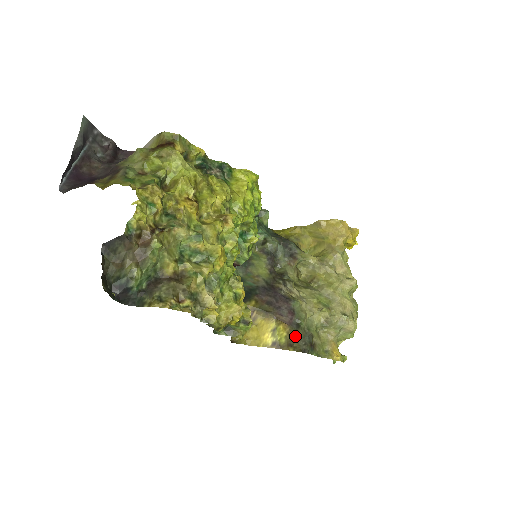
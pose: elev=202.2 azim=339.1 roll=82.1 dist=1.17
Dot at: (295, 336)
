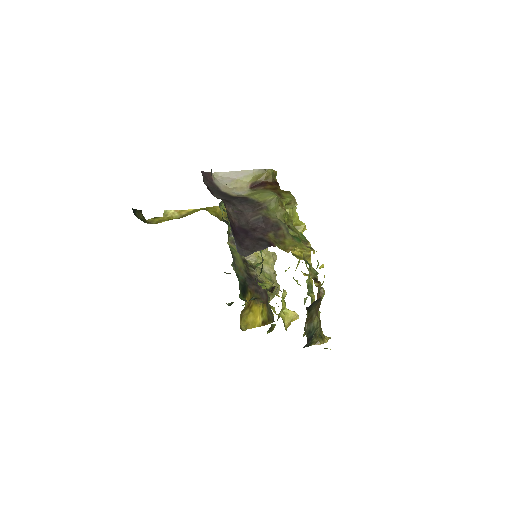
Dot at: (269, 311)
